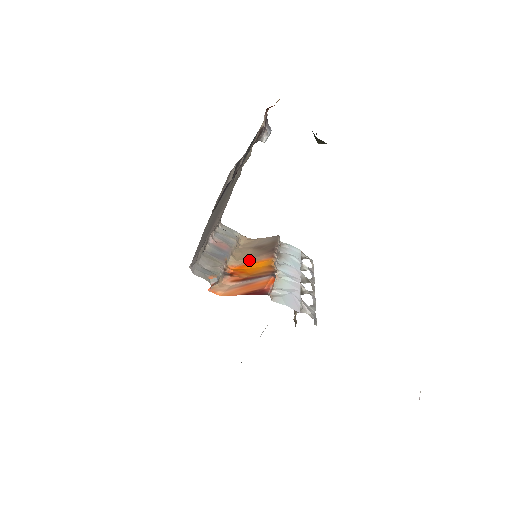
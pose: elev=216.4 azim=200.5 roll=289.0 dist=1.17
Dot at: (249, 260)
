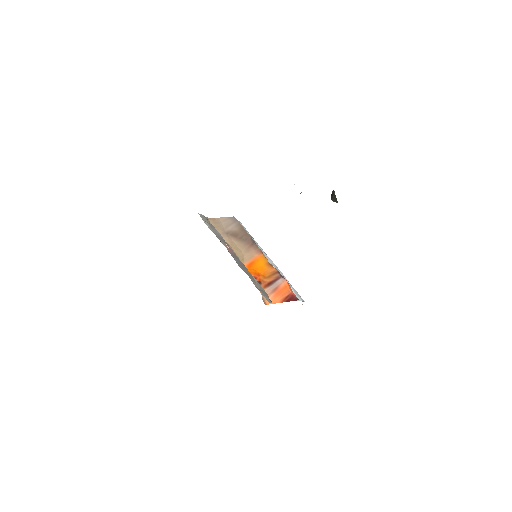
Dot at: (247, 257)
